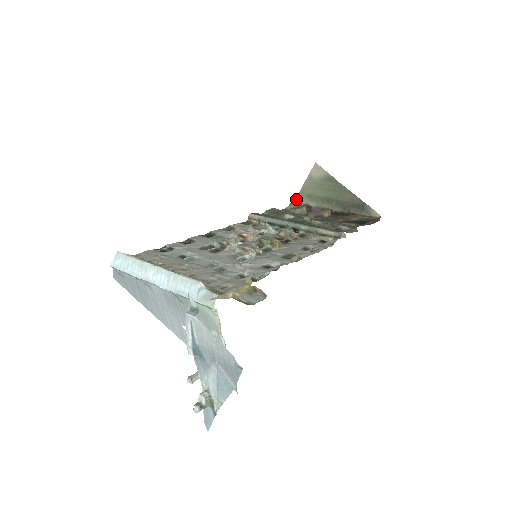
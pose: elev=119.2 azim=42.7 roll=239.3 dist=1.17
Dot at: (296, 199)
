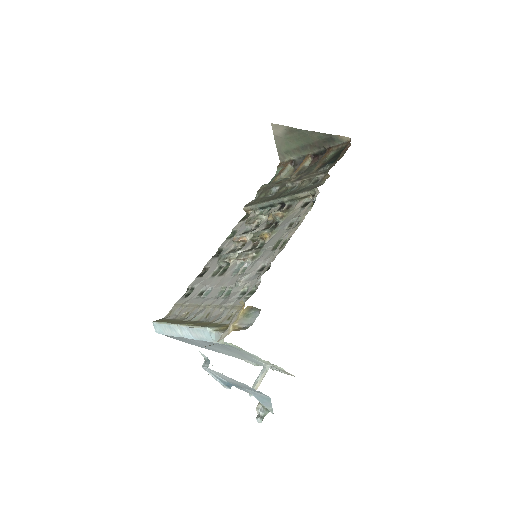
Dot at: occluded
